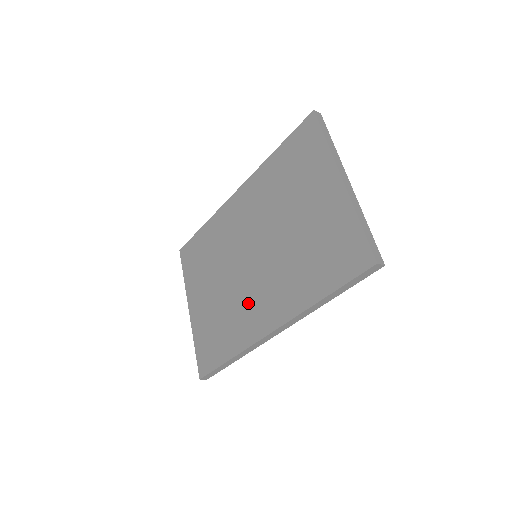
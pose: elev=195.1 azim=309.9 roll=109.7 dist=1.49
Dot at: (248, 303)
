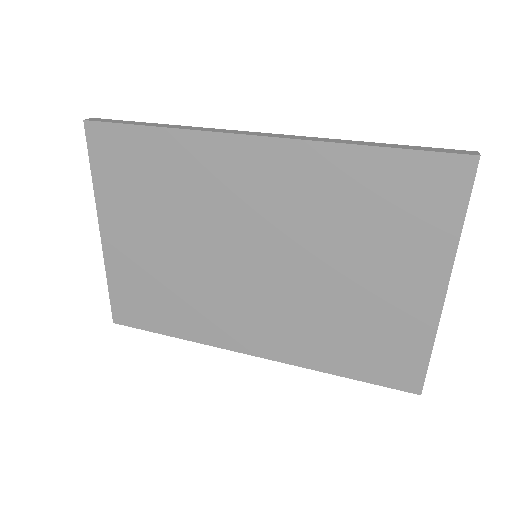
Dot at: (225, 306)
